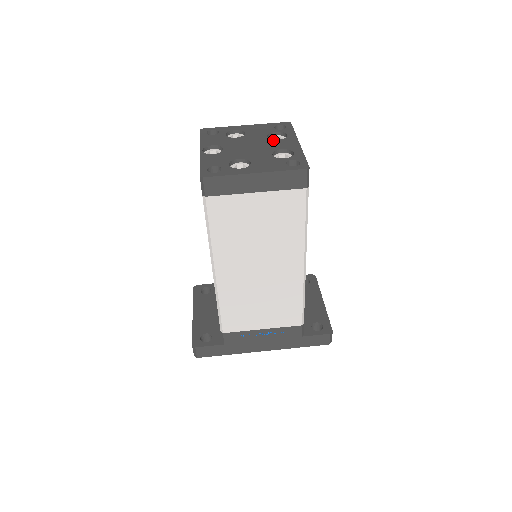
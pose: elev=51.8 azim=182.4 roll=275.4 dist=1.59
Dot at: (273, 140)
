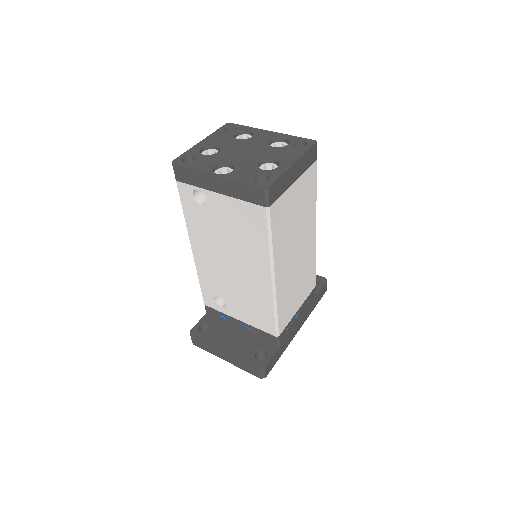
Dot at: (249, 139)
